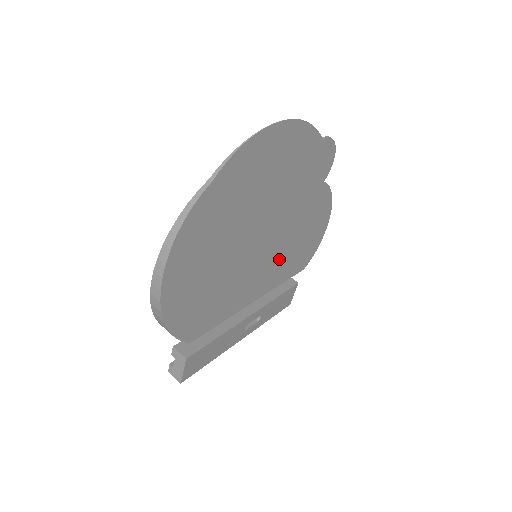
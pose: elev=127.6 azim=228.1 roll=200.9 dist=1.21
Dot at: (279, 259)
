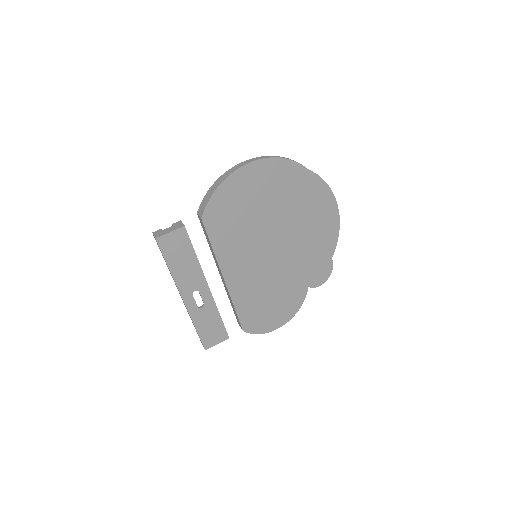
Dot at: (256, 283)
